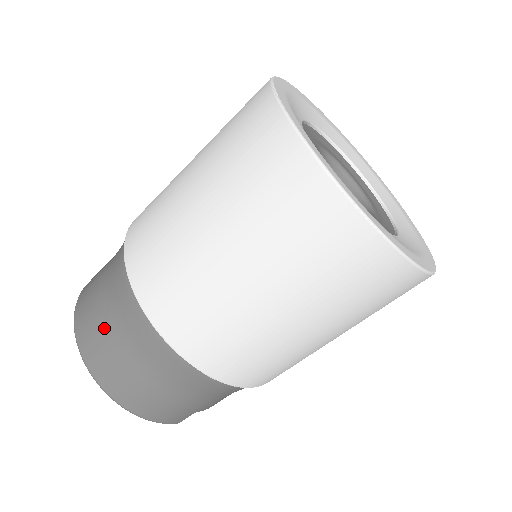
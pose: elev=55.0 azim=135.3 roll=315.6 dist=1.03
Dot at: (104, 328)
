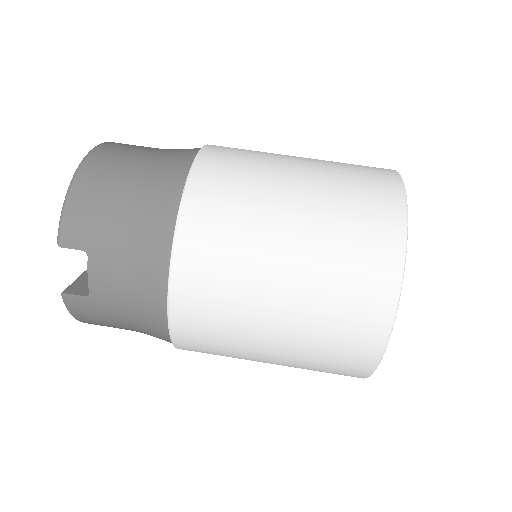
Dot at: (146, 147)
